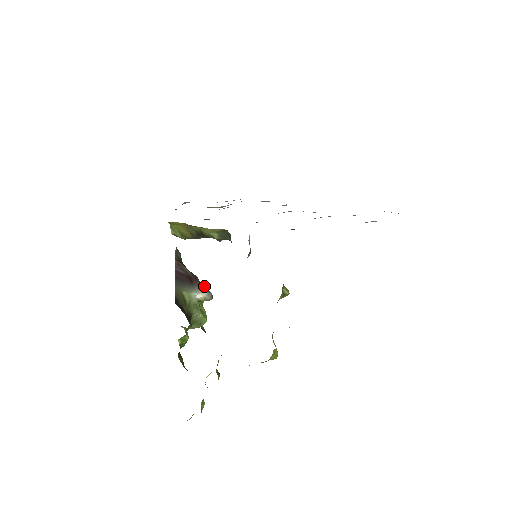
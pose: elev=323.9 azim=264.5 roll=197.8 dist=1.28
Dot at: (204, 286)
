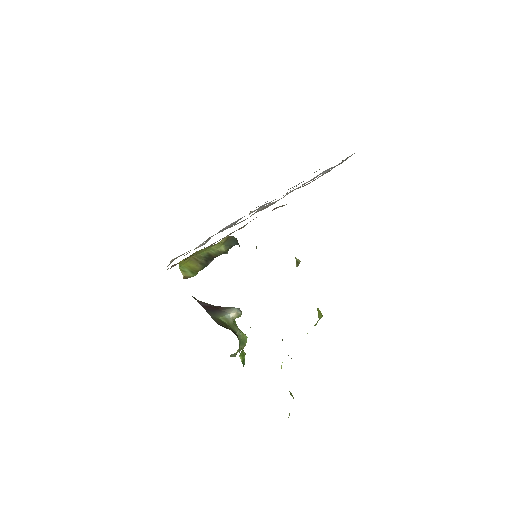
Dot at: (230, 307)
